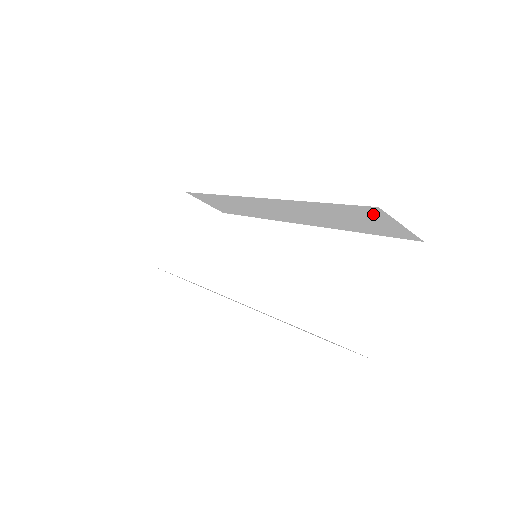
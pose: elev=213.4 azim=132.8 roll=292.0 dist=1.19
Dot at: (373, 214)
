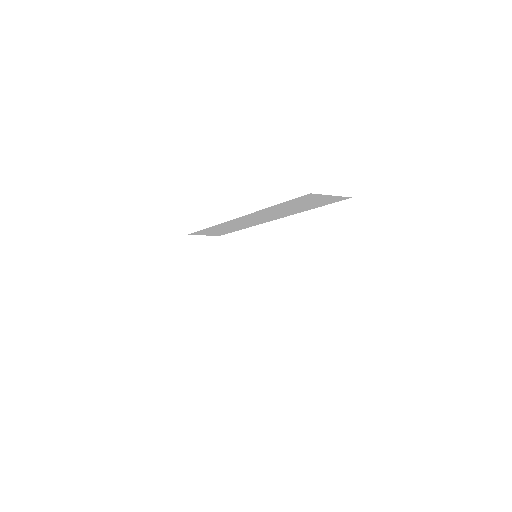
Dot at: (311, 197)
